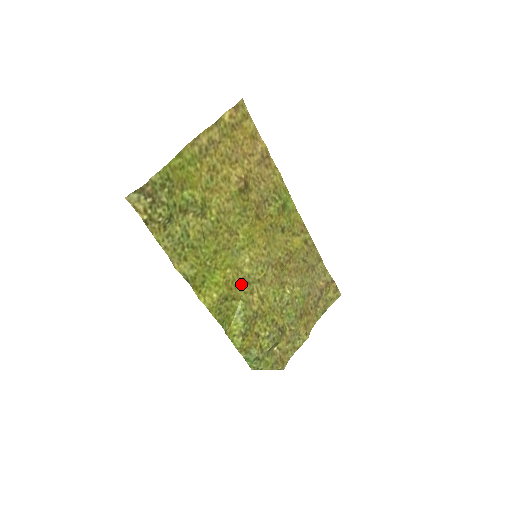
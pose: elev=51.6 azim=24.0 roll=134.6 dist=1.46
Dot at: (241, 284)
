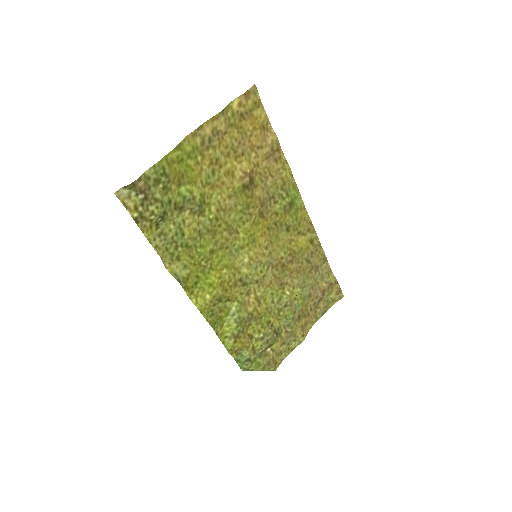
Dot at: (237, 285)
